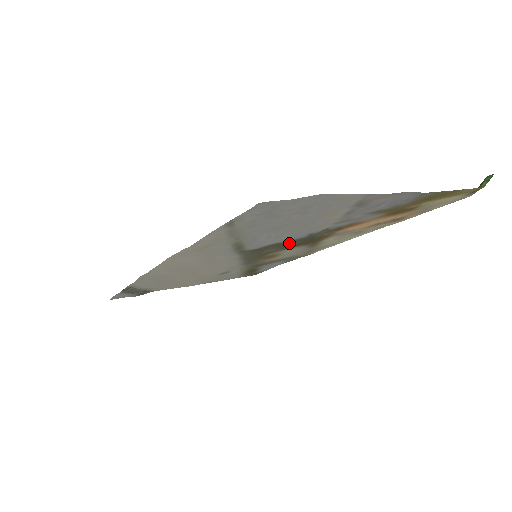
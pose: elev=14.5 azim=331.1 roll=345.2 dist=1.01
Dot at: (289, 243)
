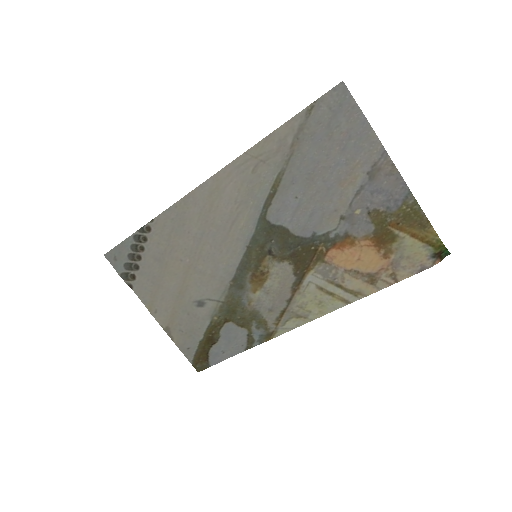
Dot at: (292, 242)
